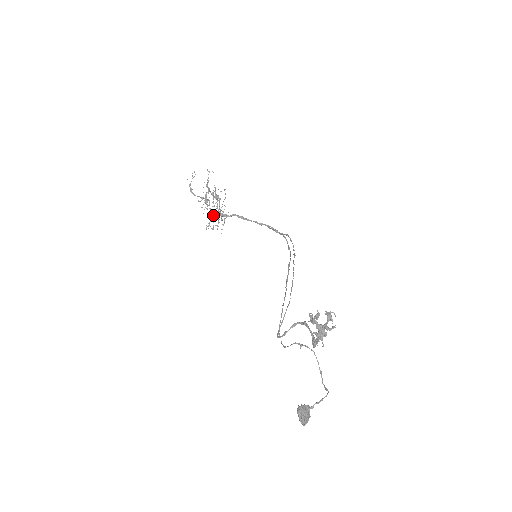
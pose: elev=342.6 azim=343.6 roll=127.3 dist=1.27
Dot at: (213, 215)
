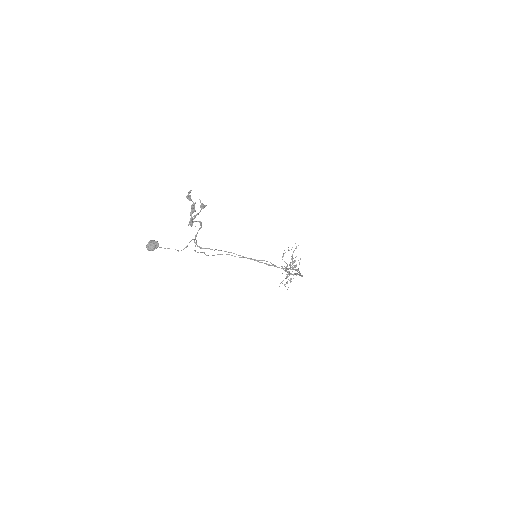
Dot at: (287, 276)
